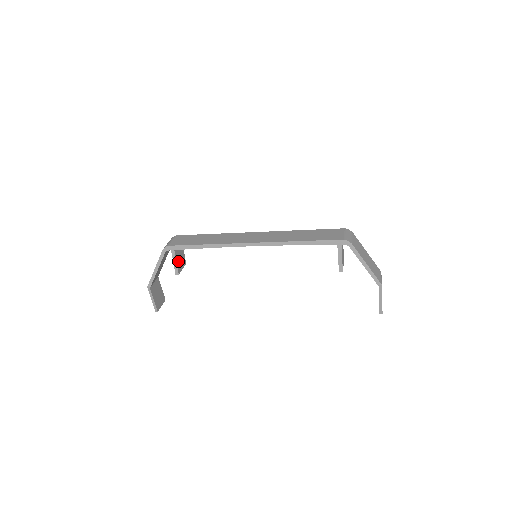
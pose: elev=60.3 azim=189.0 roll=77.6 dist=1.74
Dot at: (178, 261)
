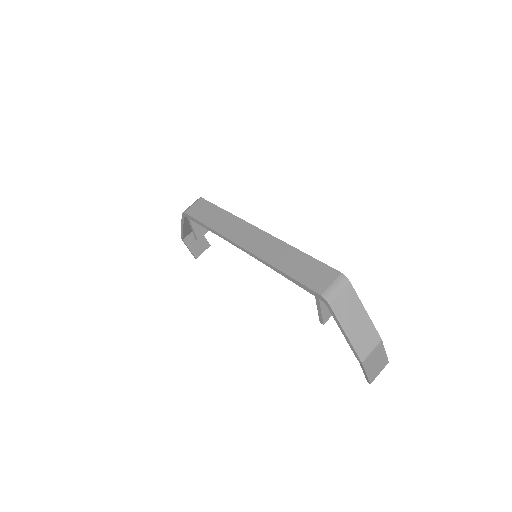
Dot at: (197, 227)
